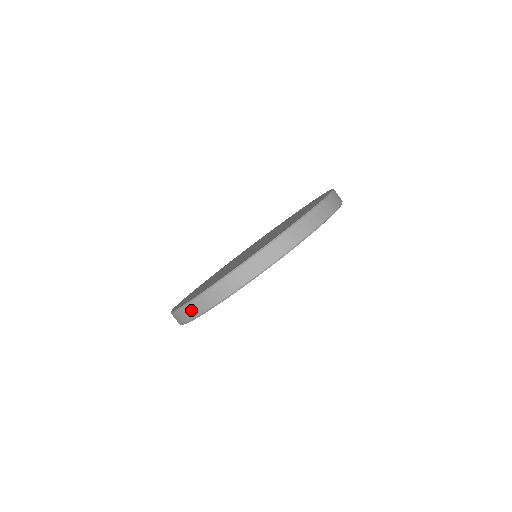
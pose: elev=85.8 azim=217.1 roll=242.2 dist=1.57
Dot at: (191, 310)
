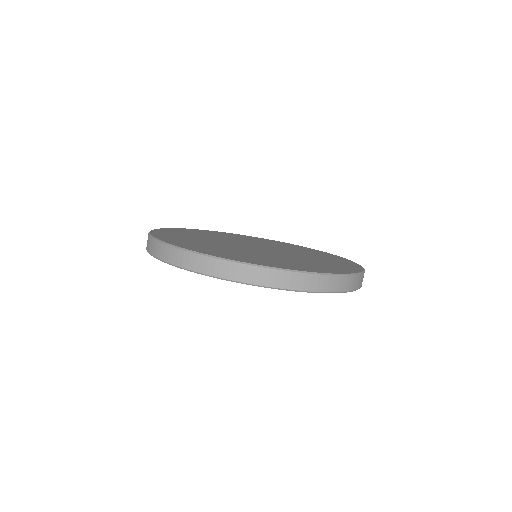
Dot at: (156, 248)
